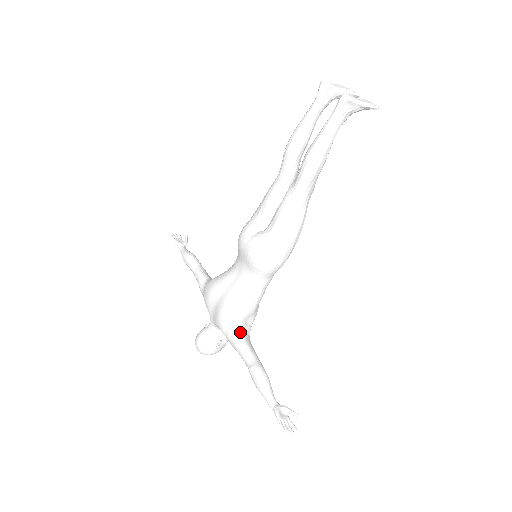
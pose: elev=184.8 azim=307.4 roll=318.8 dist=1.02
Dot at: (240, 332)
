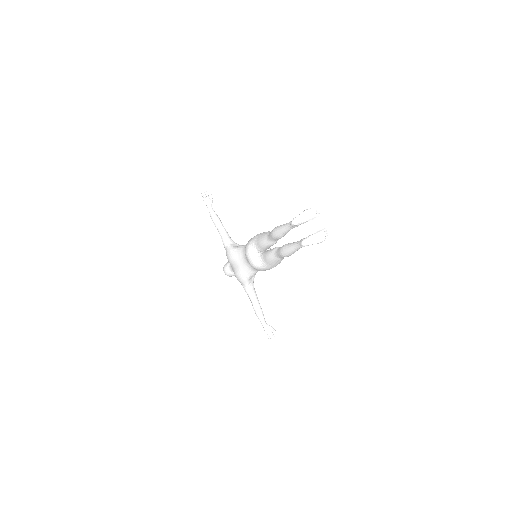
Dot at: (248, 285)
